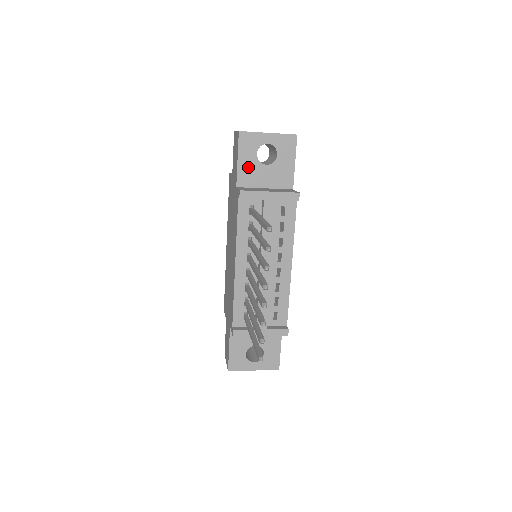
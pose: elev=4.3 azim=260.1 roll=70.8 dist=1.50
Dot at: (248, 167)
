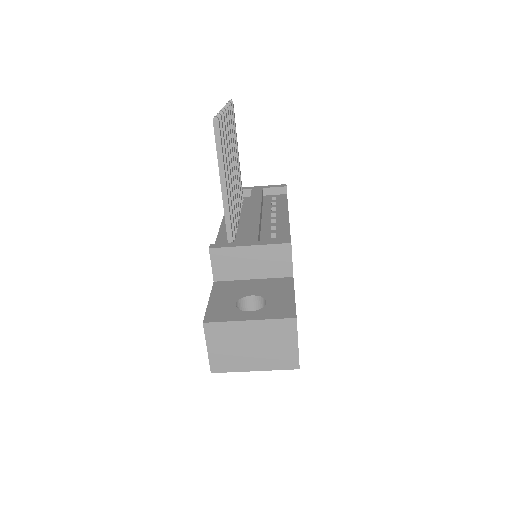
Dot at: occluded
